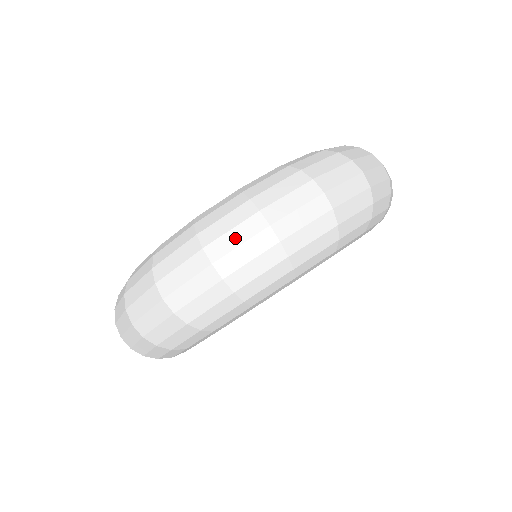
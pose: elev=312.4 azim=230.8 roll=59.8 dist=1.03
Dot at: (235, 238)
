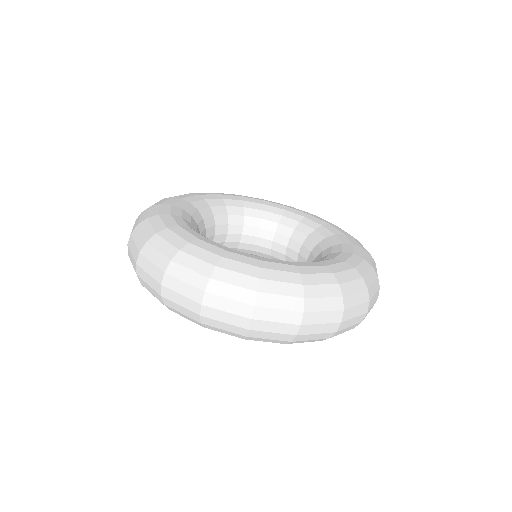
Dot at: (182, 288)
